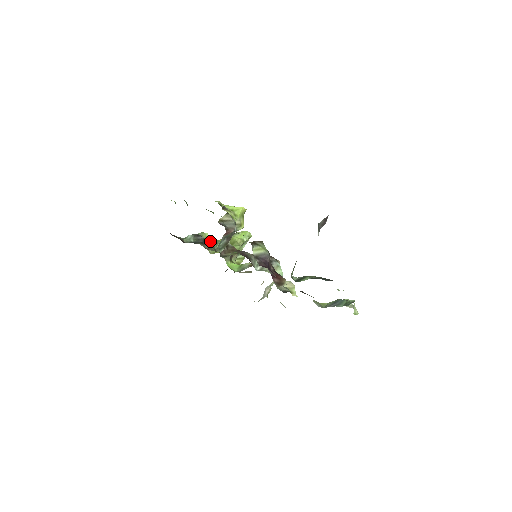
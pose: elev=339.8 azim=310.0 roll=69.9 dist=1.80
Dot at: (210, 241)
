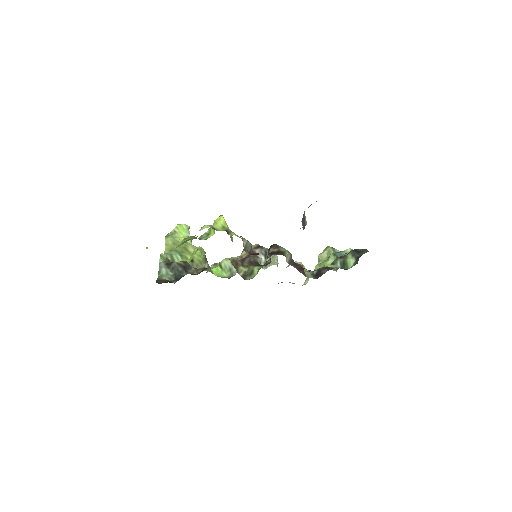
Dot at: (186, 263)
